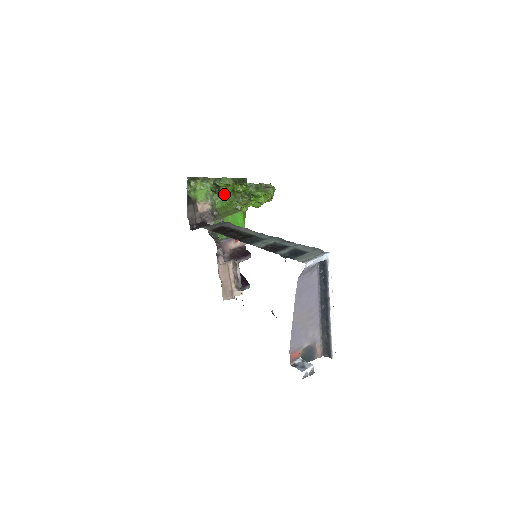
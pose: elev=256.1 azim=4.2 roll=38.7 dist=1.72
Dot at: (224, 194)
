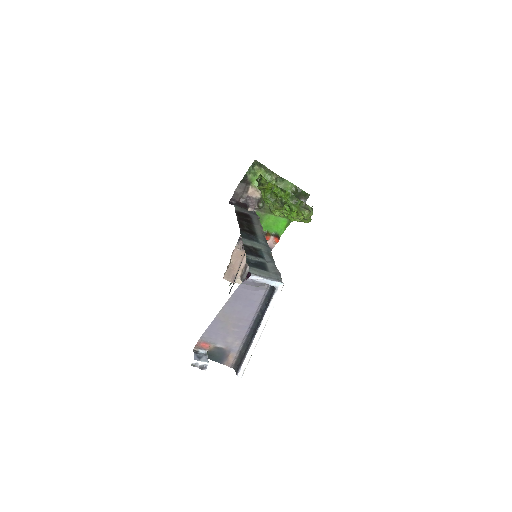
Dot at: (264, 189)
